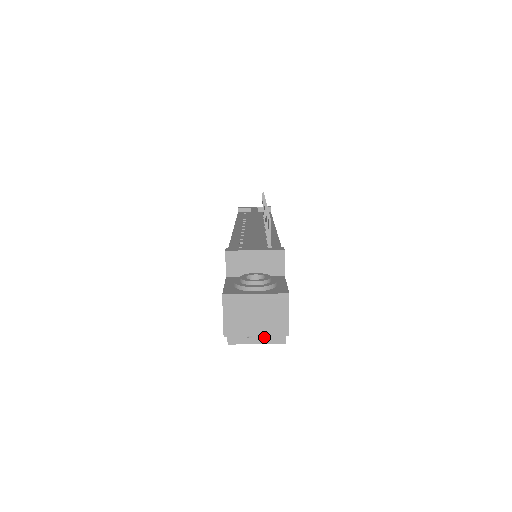
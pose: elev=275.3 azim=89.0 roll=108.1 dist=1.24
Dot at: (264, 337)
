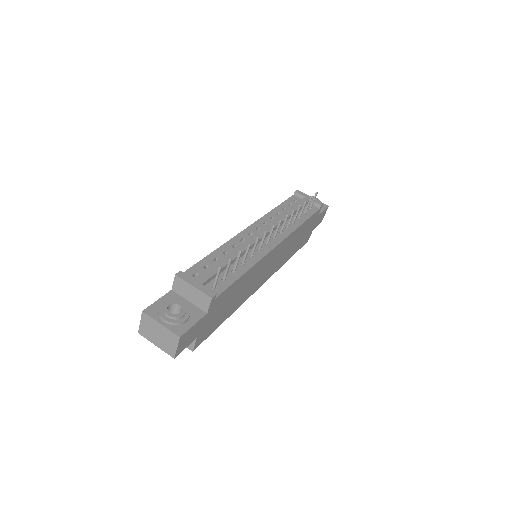
Dot at: occluded
